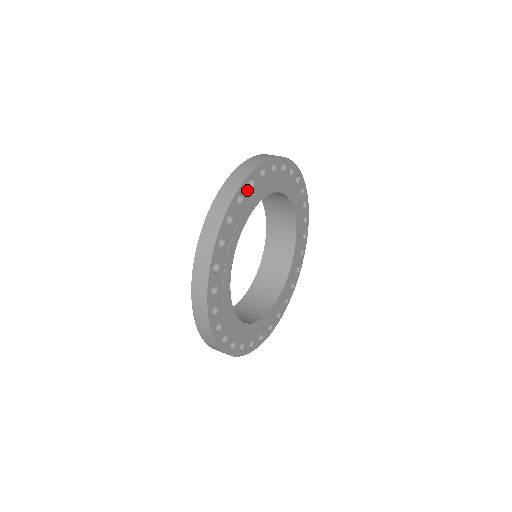
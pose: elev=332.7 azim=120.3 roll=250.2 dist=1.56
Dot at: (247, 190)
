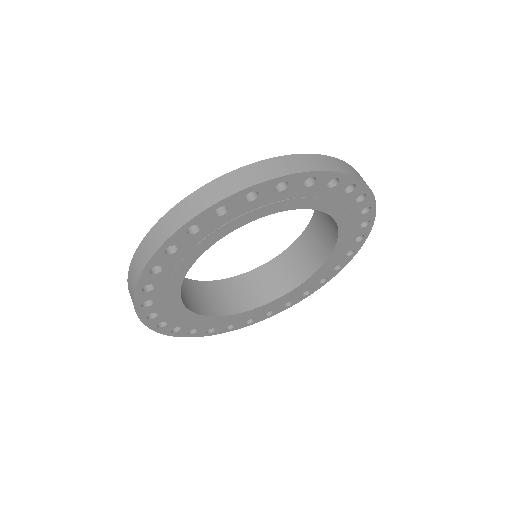
Dot at: (167, 257)
